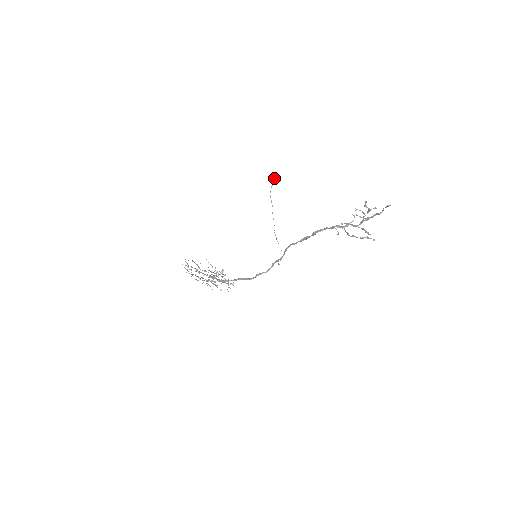
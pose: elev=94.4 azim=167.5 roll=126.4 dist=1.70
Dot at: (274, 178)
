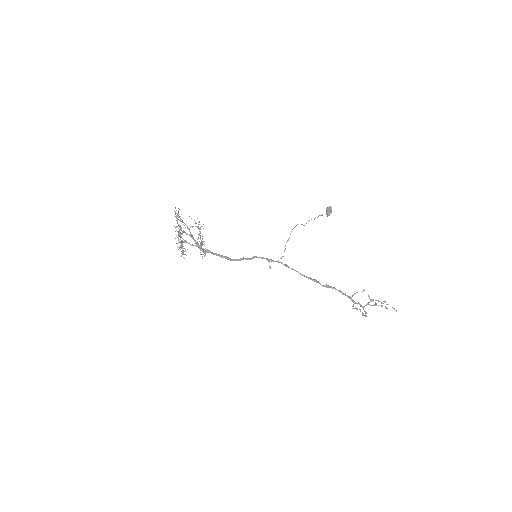
Dot at: occluded
